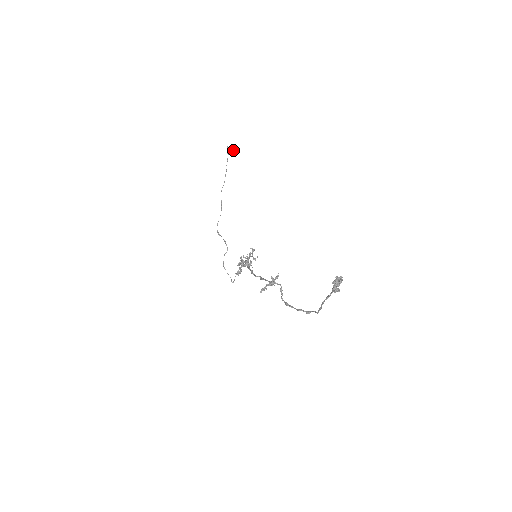
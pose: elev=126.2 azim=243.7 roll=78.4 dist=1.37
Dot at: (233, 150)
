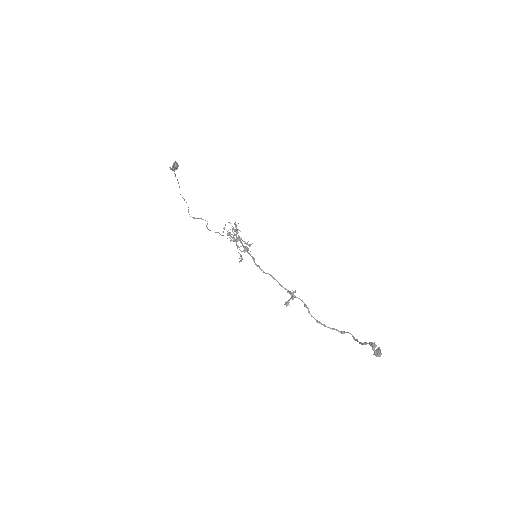
Dot at: (177, 166)
